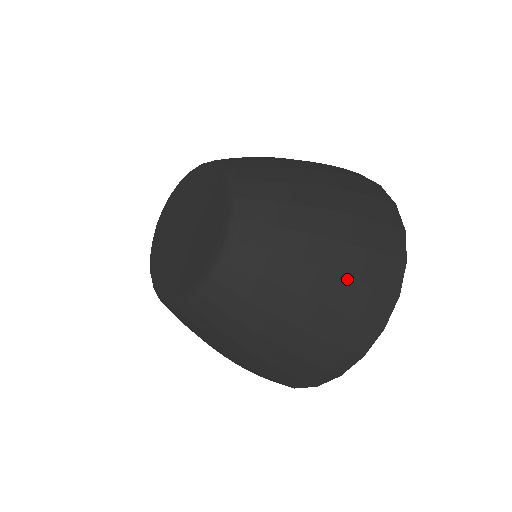
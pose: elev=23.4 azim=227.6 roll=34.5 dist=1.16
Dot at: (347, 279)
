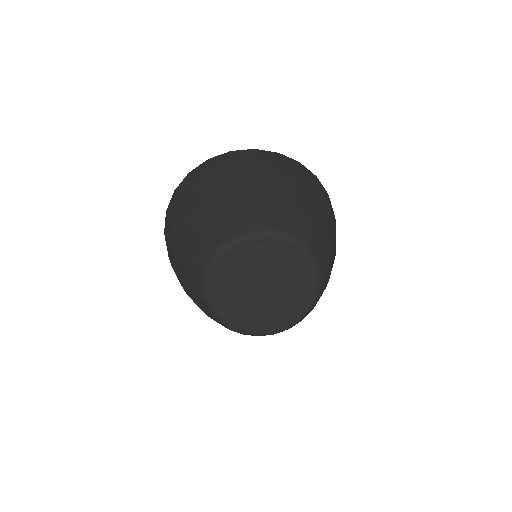
Dot at: occluded
